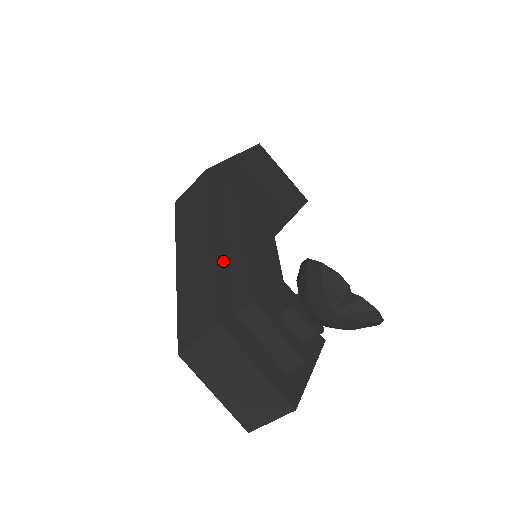
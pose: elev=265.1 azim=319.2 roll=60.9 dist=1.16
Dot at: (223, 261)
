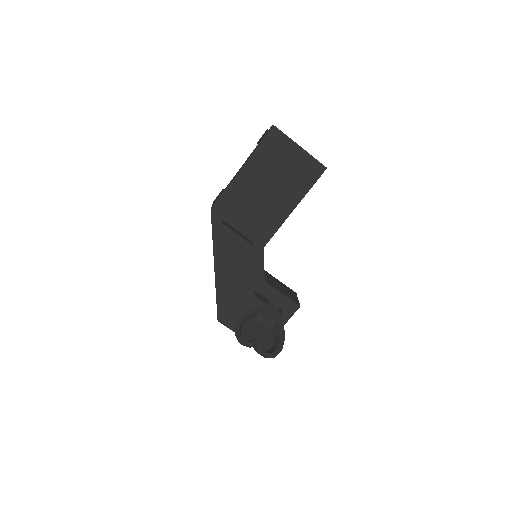
Dot at: (222, 282)
